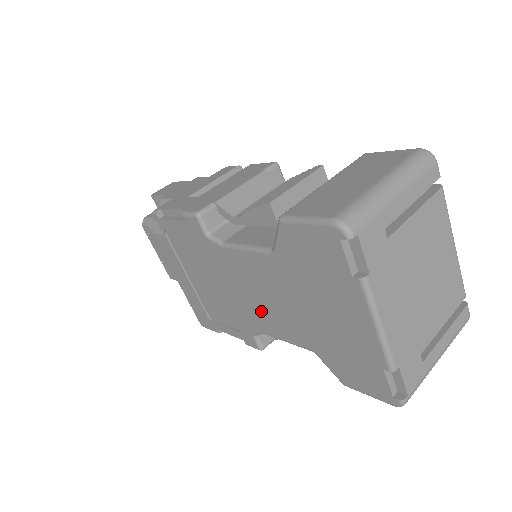
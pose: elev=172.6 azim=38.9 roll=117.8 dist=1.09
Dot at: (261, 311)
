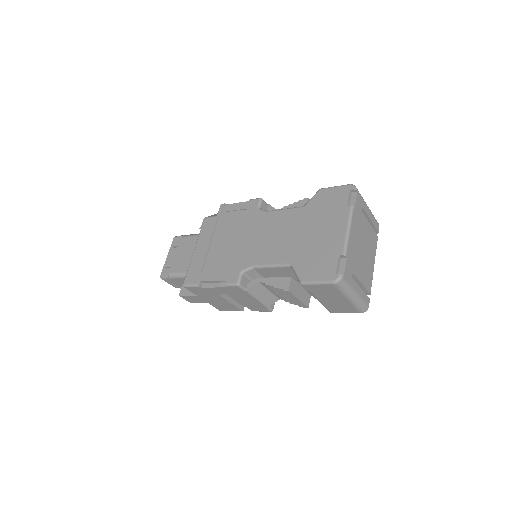
Dot at: (266, 247)
